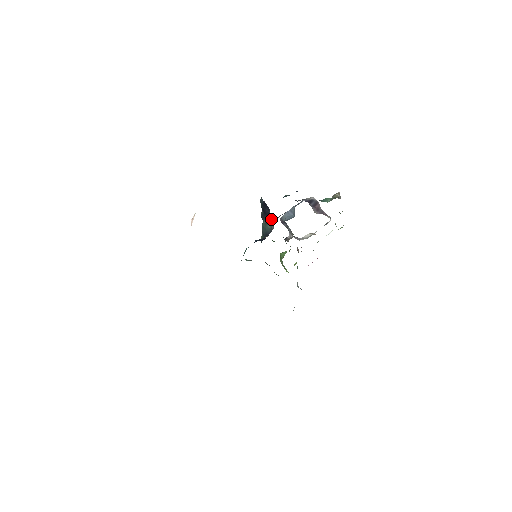
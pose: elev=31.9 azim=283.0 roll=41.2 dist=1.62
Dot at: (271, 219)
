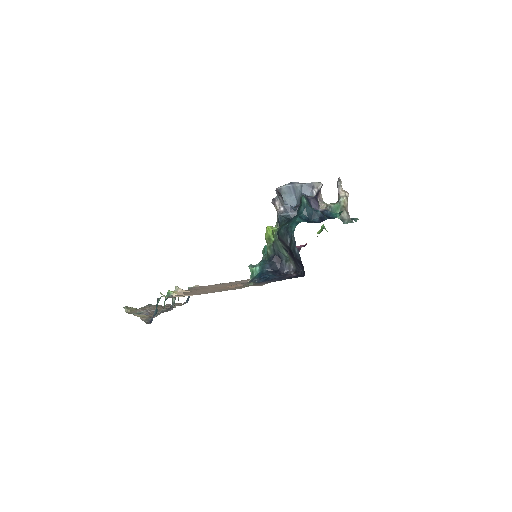
Dot at: (297, 267)
